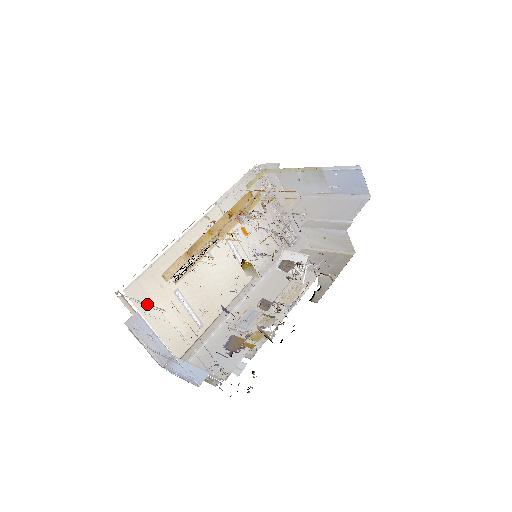
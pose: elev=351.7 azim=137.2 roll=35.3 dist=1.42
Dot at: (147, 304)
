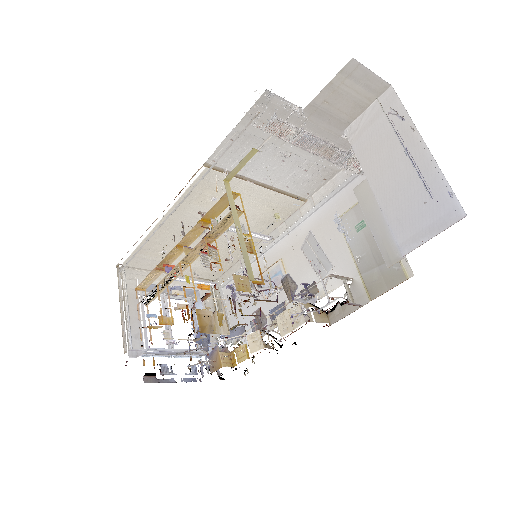
Dot at: (126, 317)
